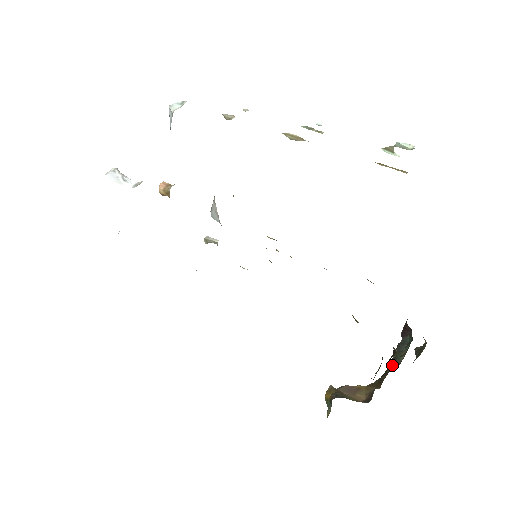
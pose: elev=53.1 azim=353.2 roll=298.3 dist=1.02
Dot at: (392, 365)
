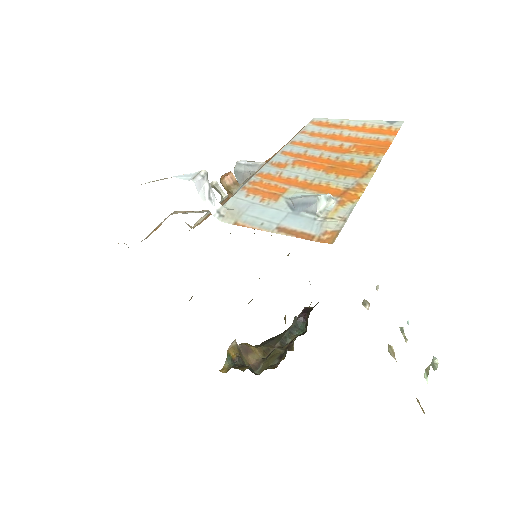
Dot at: (281, 343)
